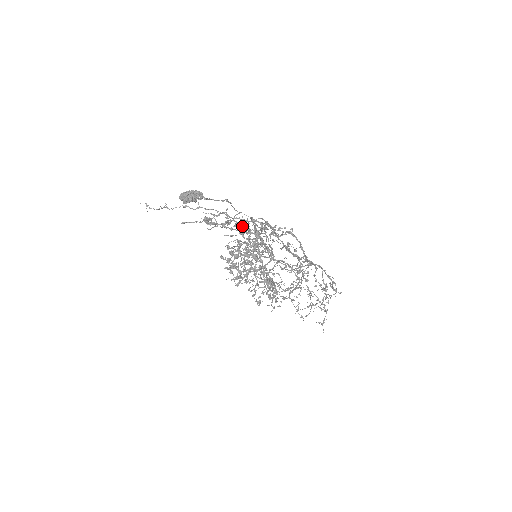
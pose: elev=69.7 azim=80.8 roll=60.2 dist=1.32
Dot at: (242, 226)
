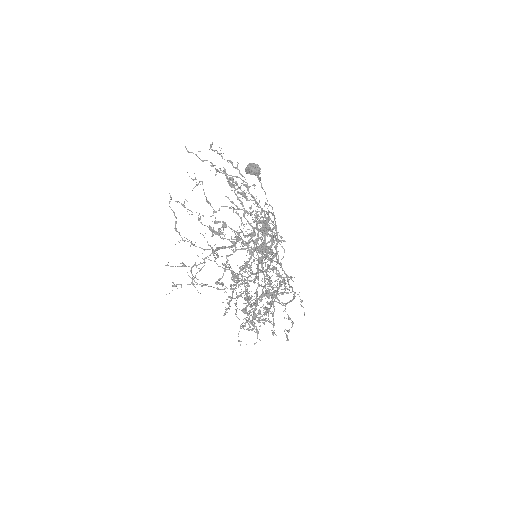
Dot at: occluded
